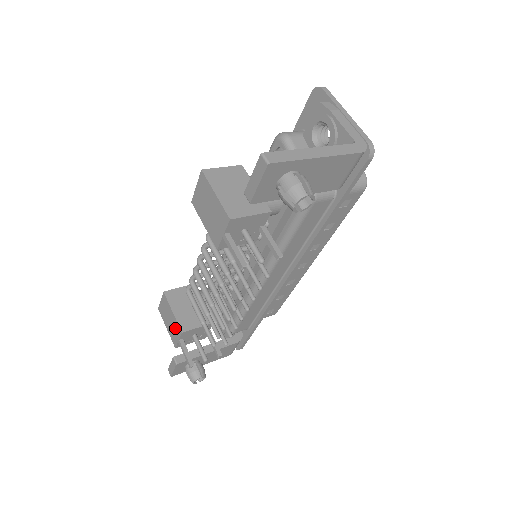
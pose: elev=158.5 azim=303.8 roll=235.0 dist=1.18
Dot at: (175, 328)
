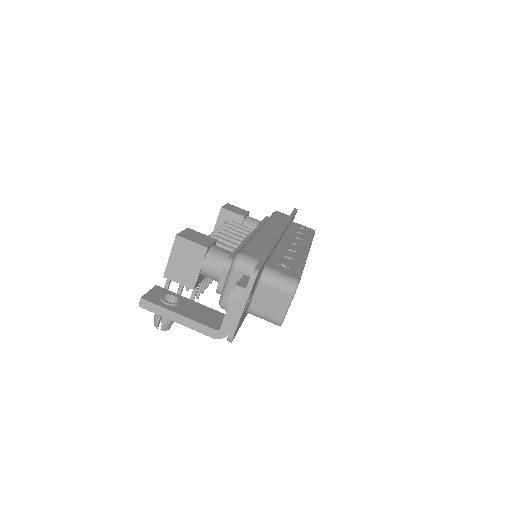
Dot at: occluded
